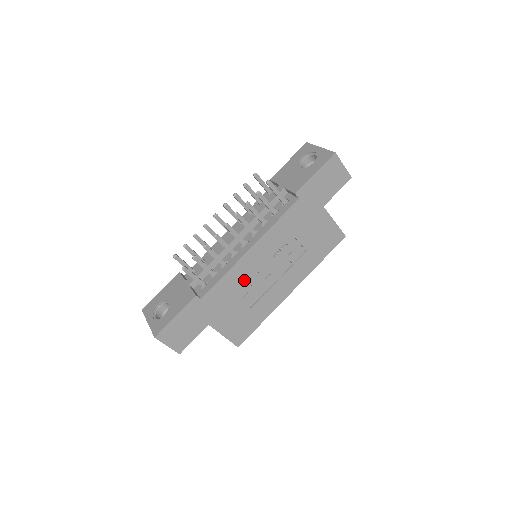
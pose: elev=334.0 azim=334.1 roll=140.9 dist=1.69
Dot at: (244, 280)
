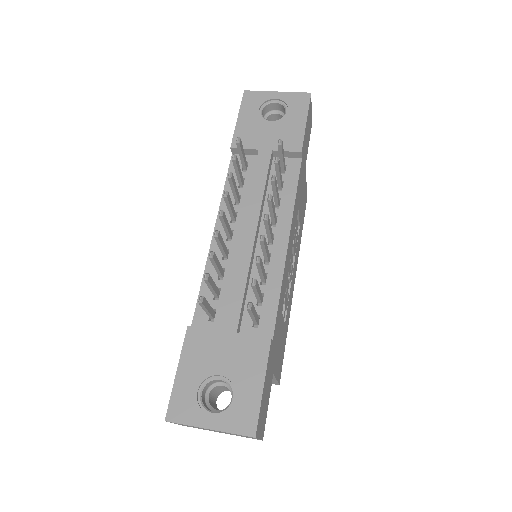
Dot at: (285, 289)
